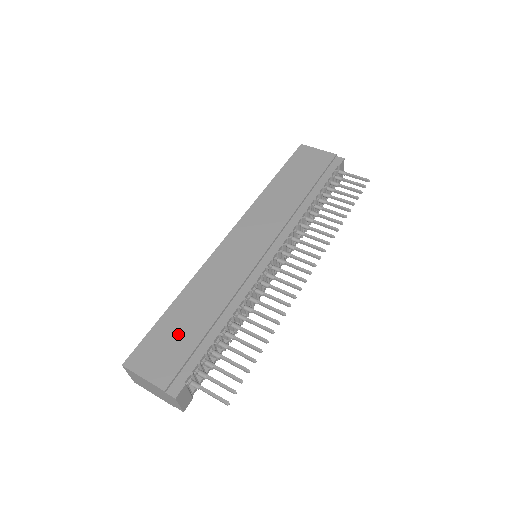
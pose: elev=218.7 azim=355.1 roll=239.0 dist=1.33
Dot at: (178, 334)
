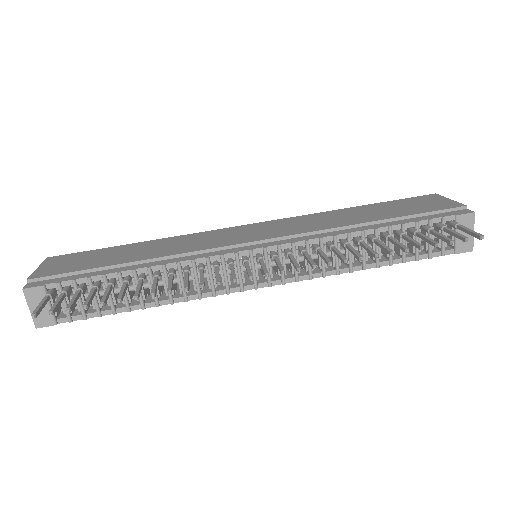
Dot at: (100, 258)
